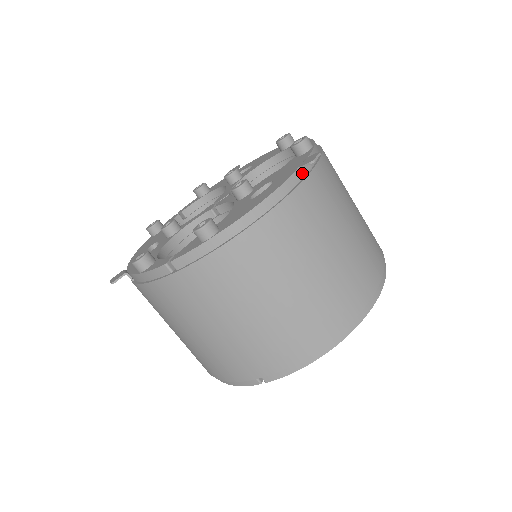
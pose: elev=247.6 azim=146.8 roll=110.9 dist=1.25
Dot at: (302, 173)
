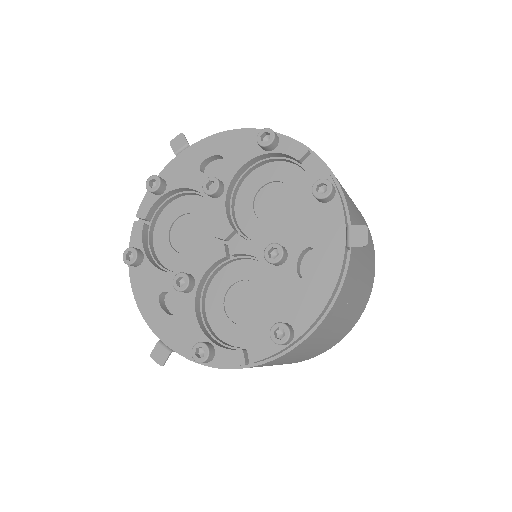
Dot at: (349, 246)
